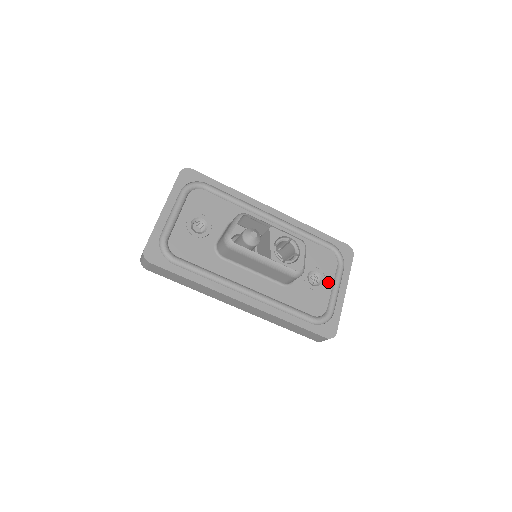
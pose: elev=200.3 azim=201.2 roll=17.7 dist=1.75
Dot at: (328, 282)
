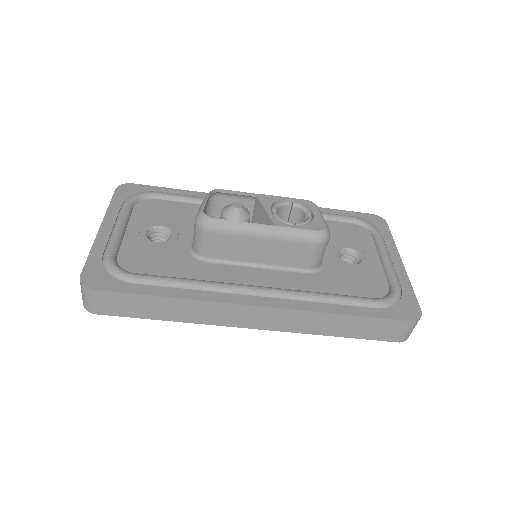
Dot at: (371, 256)
